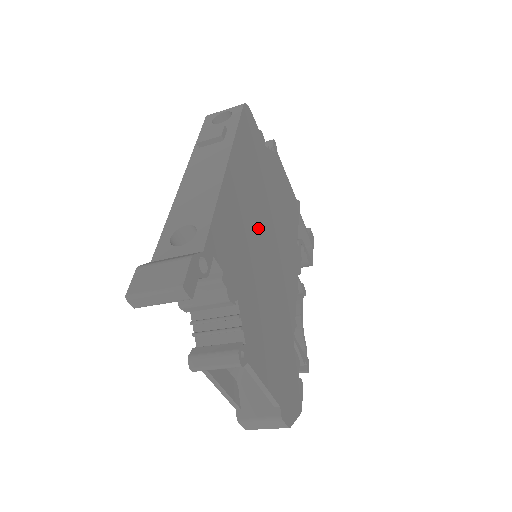
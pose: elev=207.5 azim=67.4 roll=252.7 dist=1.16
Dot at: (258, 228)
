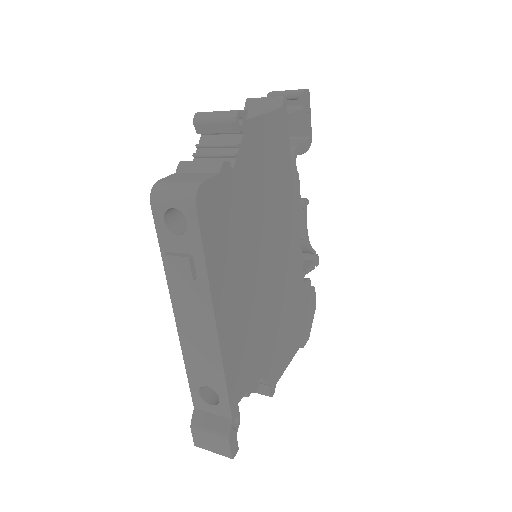
Dot at: (256, 287)
